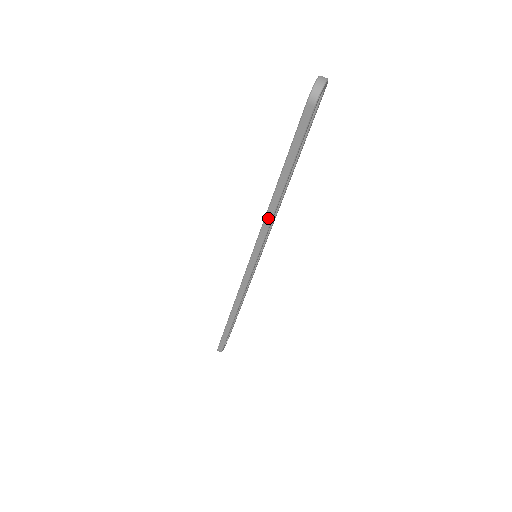
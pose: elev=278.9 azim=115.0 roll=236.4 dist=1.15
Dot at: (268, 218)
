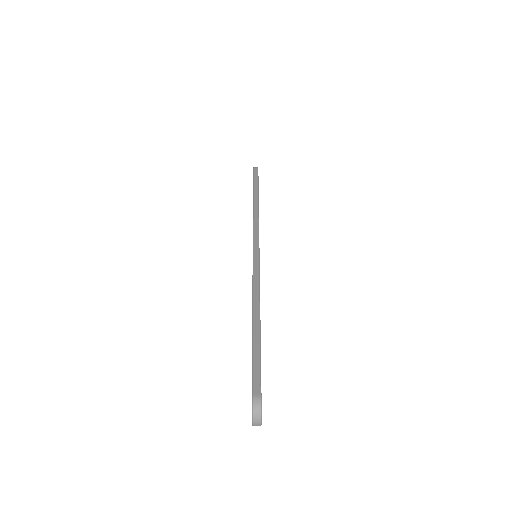
Dot at: (255, 211)
